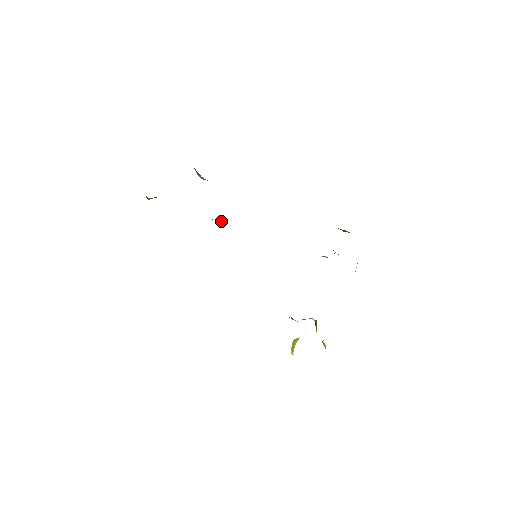
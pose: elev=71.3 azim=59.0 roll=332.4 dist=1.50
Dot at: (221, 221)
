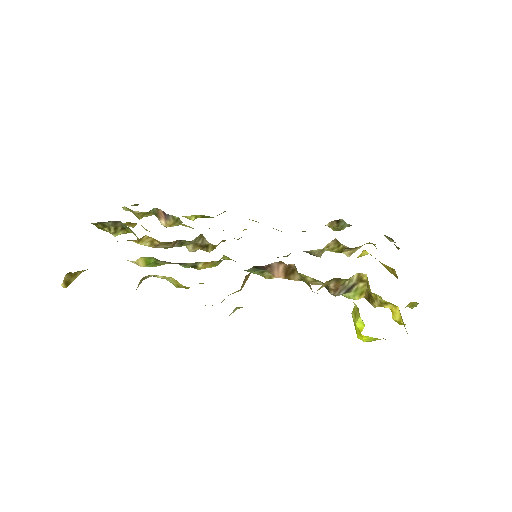
Dot at: (201, 238)
